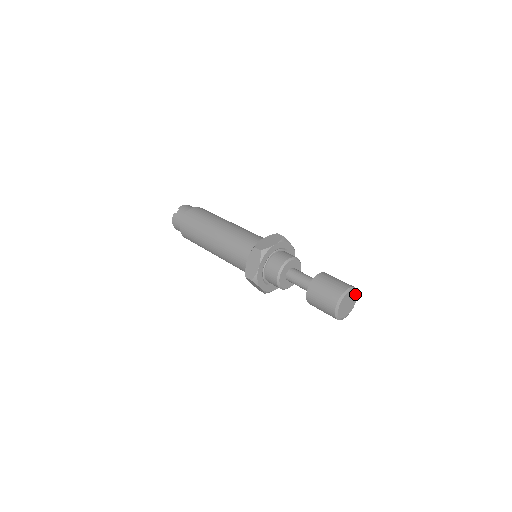
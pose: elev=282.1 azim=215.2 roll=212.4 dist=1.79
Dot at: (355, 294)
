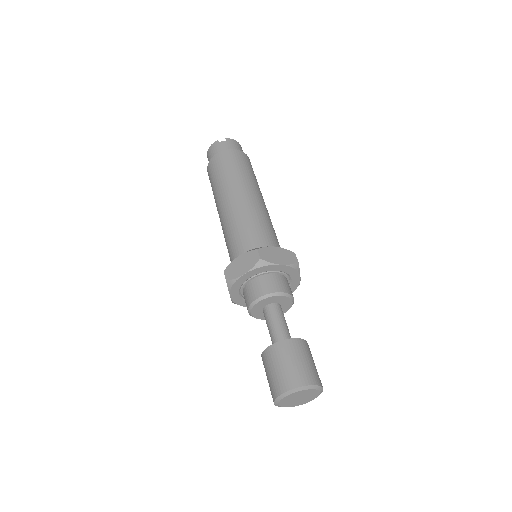
Dot at: (317, 394)
